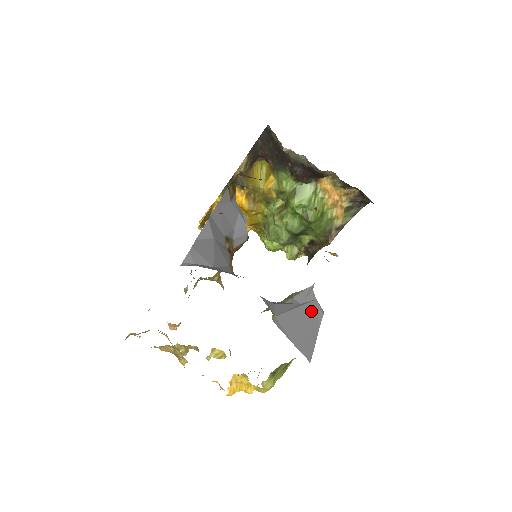
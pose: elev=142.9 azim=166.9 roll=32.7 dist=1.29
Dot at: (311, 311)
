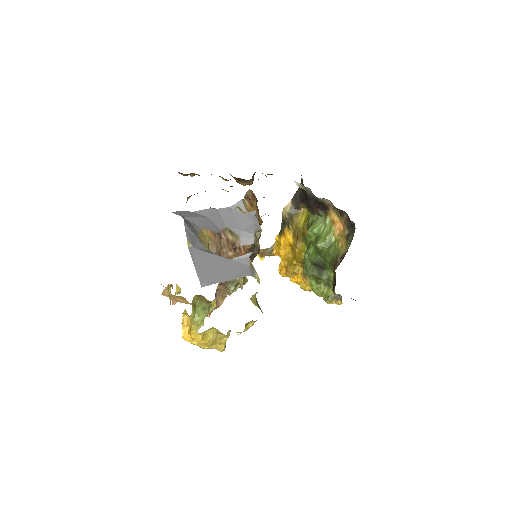
Dot at: (235, 267)
